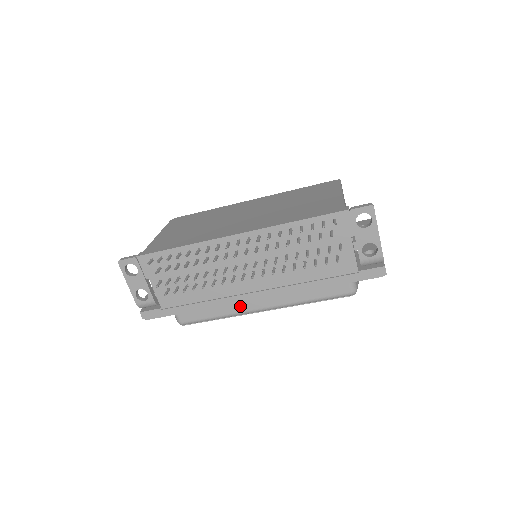
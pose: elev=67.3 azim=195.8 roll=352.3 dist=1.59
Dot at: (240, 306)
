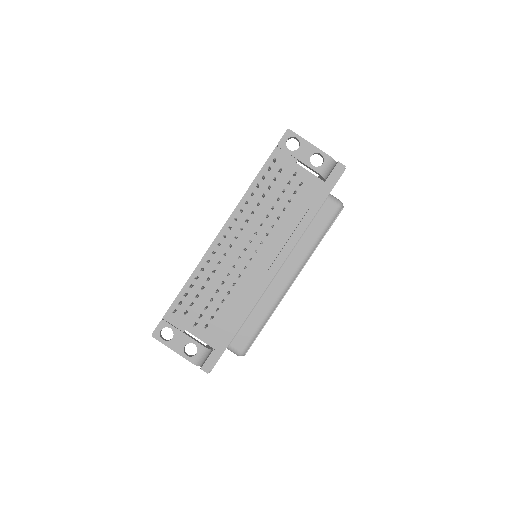
Dot at: (272, 293)
